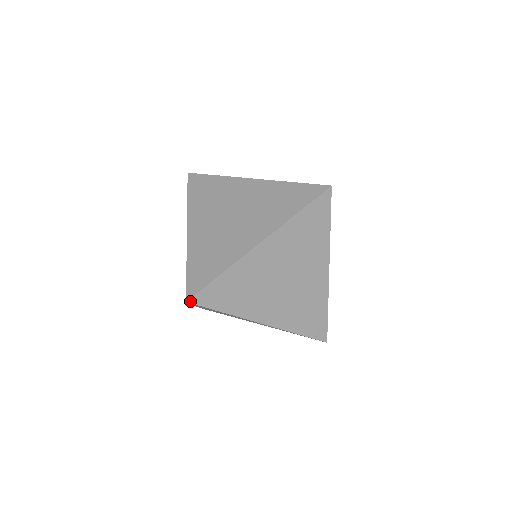
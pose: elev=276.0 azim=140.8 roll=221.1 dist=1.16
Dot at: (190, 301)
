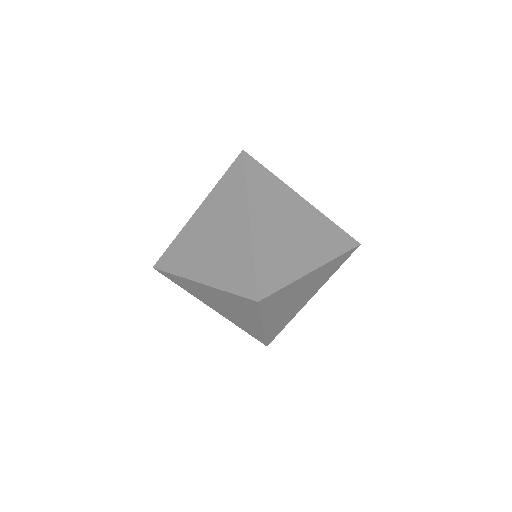
Dot at: (259, 299)
